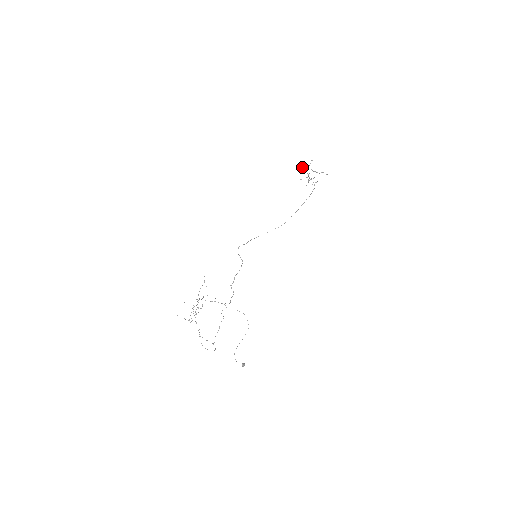
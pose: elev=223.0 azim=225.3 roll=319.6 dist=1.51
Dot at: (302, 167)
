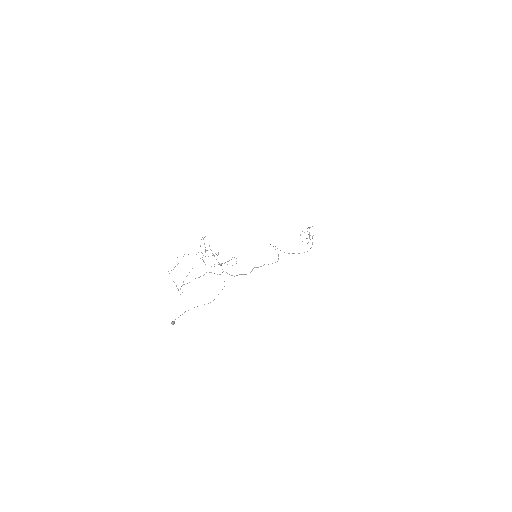
Dot at: (312, 226)
